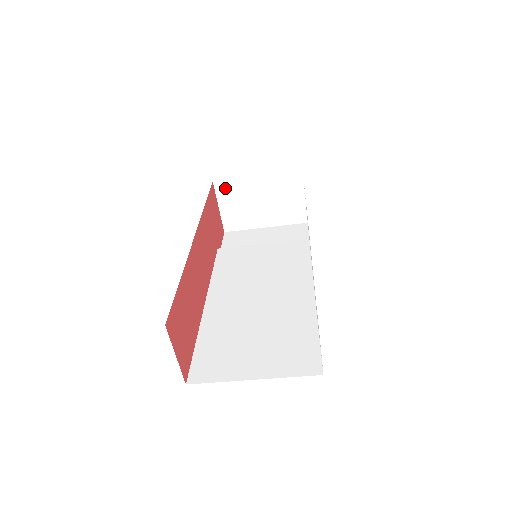
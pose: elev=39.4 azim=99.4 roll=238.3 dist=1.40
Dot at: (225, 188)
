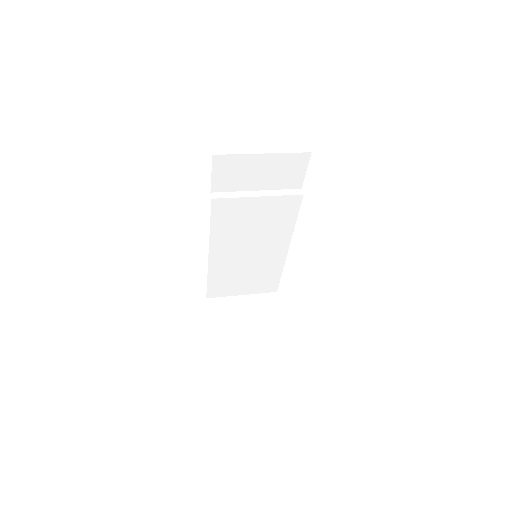
Dot at: occluded
